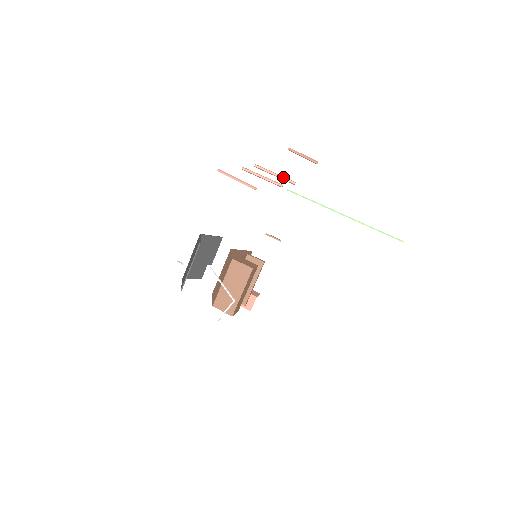
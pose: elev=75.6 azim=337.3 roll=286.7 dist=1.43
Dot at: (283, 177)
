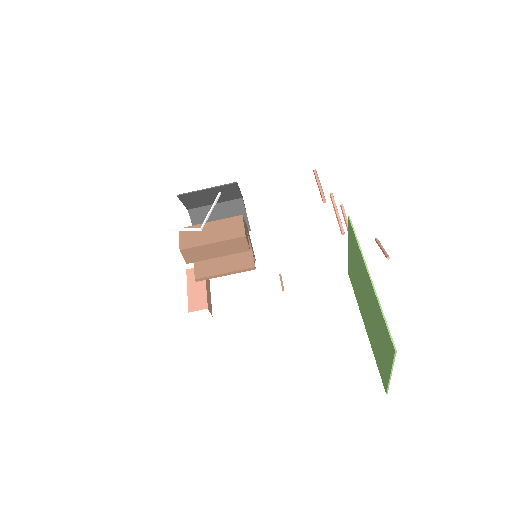
Dot at: occluded
